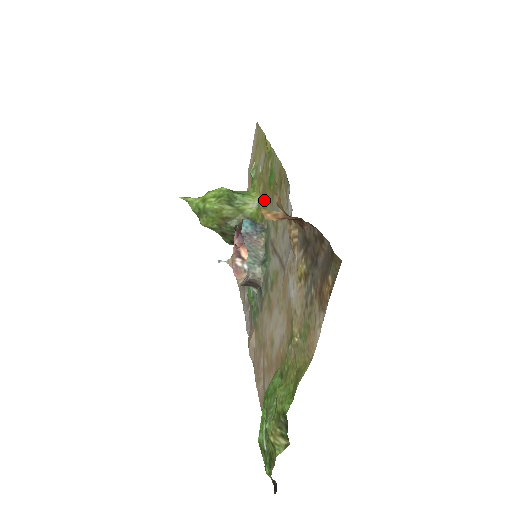
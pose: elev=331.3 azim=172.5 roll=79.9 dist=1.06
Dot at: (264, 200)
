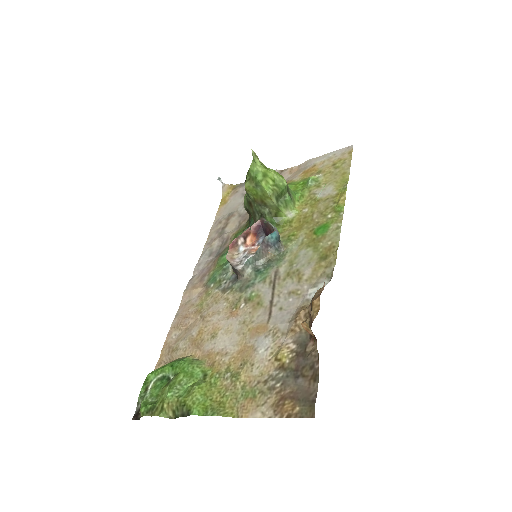
Dot at: (300, 225)
